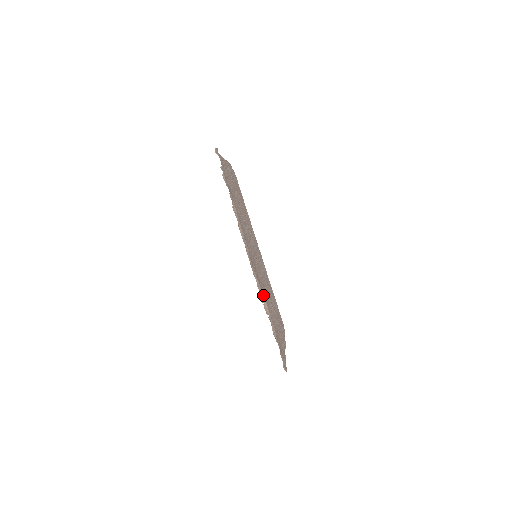
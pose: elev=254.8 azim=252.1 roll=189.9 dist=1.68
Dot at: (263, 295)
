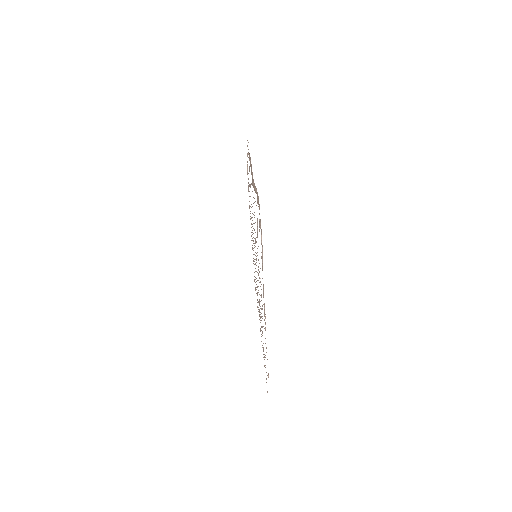
Dot at: (256, 188)
